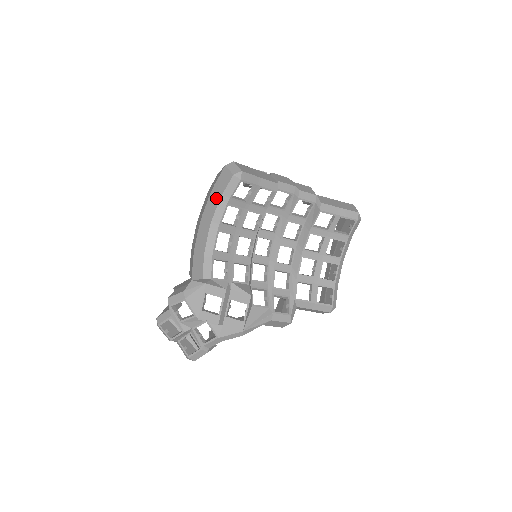
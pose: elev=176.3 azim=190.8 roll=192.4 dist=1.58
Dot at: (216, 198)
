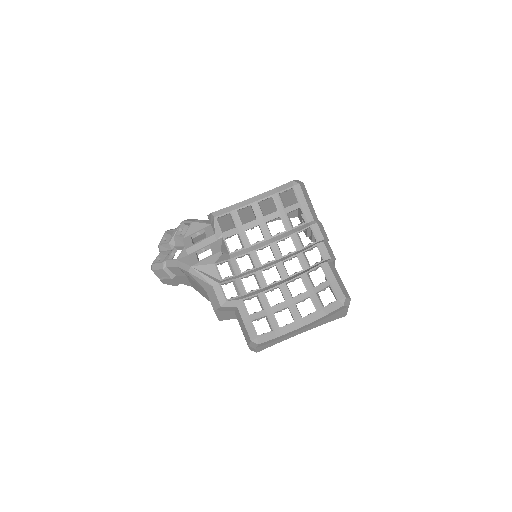
Dot at: occluded
